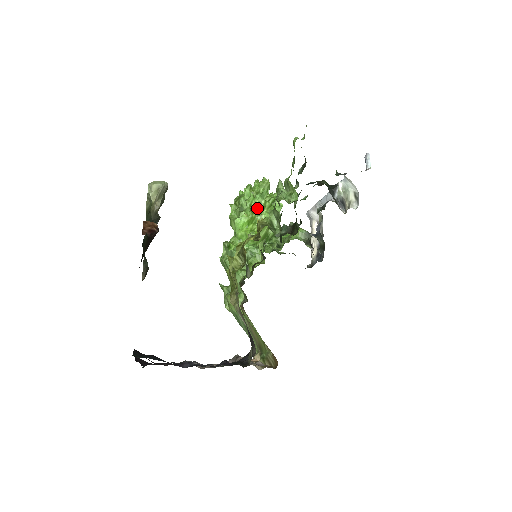
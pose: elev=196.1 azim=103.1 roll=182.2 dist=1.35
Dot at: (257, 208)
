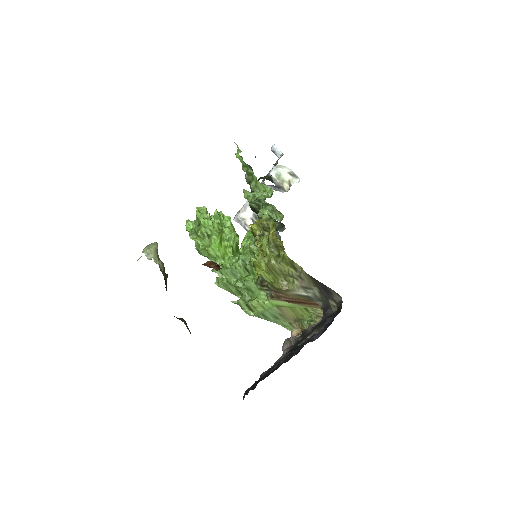
Dot at: (219, 228)
